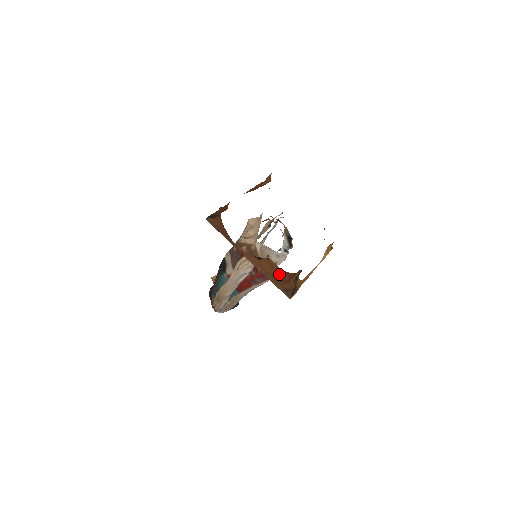
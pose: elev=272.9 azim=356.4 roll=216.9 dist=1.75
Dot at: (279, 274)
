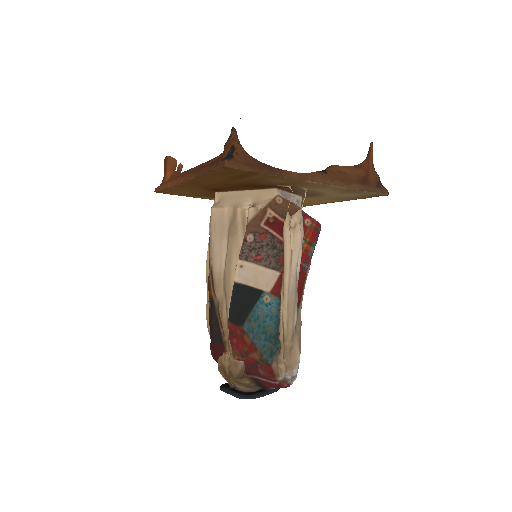
Dot at: (355, 175)
